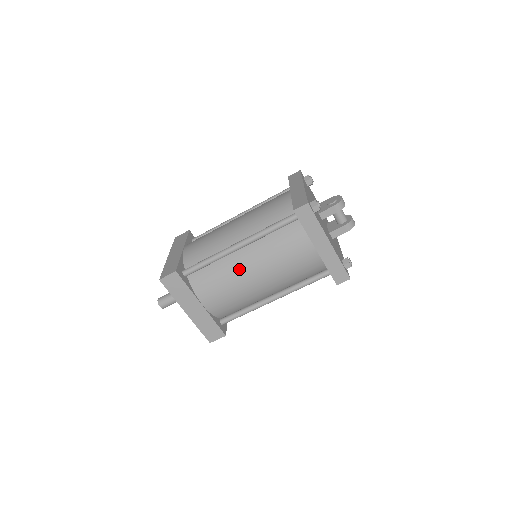
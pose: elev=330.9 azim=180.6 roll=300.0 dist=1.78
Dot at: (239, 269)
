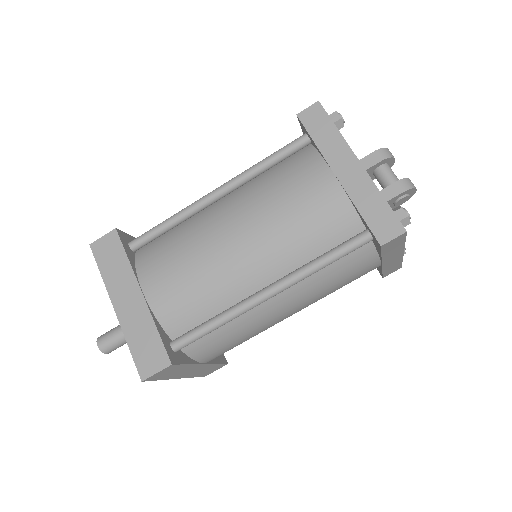
Dot at: (210, 225)
